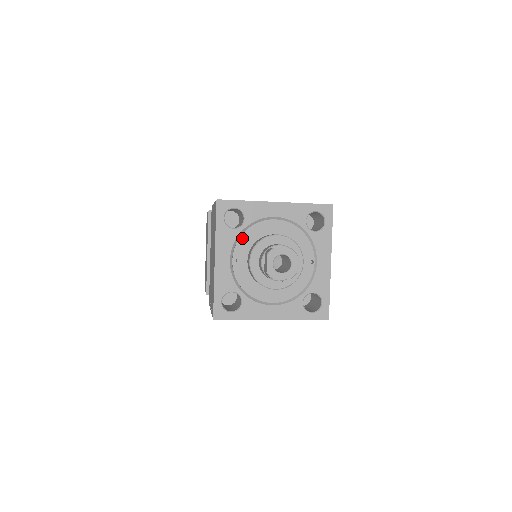
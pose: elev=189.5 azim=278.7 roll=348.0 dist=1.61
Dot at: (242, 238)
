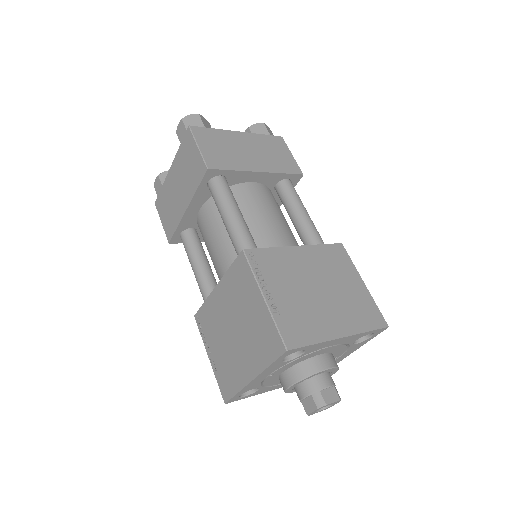
Dot at: (290, 364)
